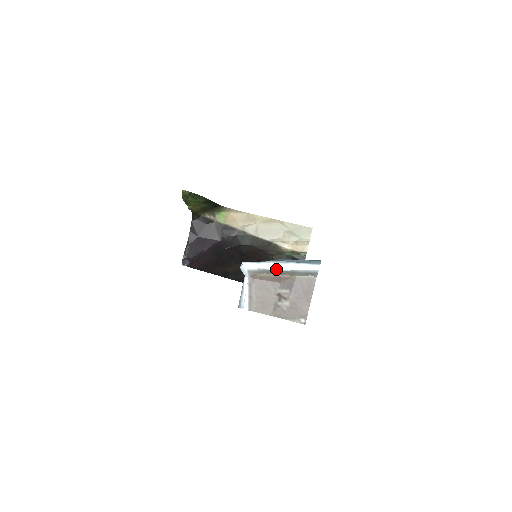
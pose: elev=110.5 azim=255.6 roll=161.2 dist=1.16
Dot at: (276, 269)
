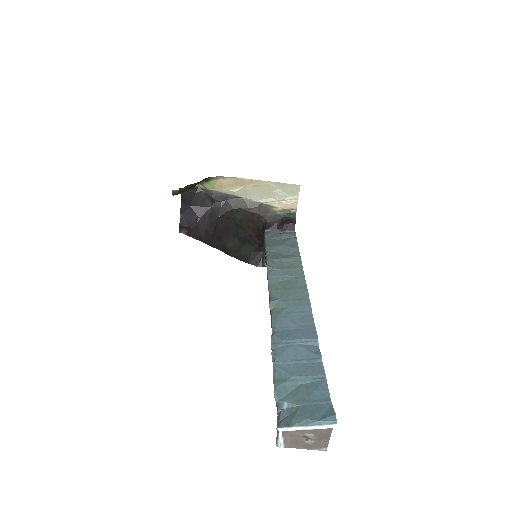
Dot at: occluded
